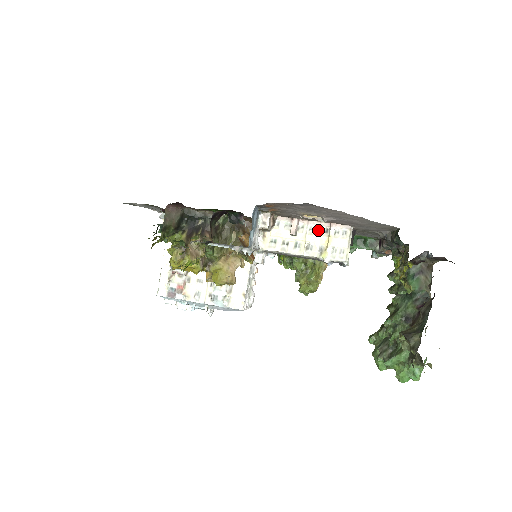
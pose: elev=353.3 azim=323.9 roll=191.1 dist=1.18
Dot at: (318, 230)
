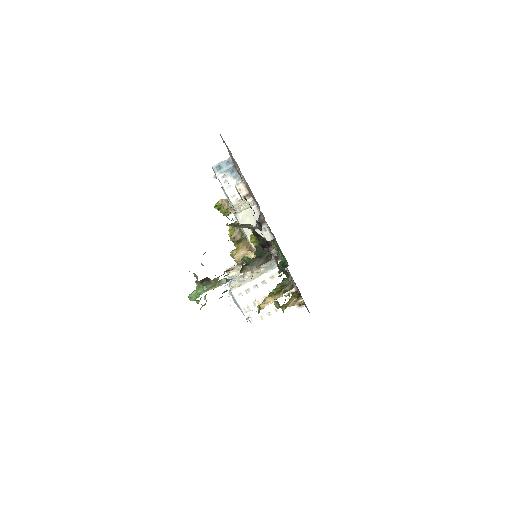
Dot at: occluded
